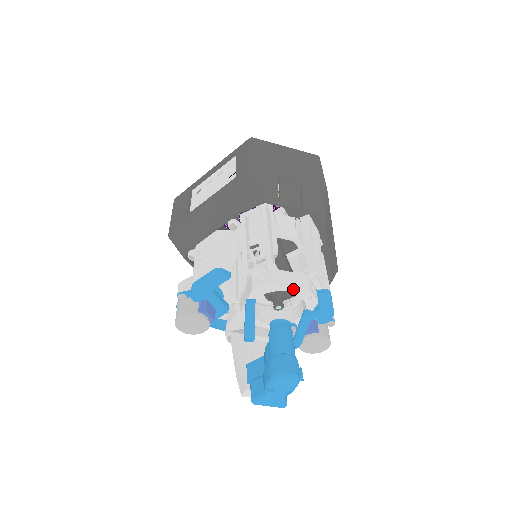
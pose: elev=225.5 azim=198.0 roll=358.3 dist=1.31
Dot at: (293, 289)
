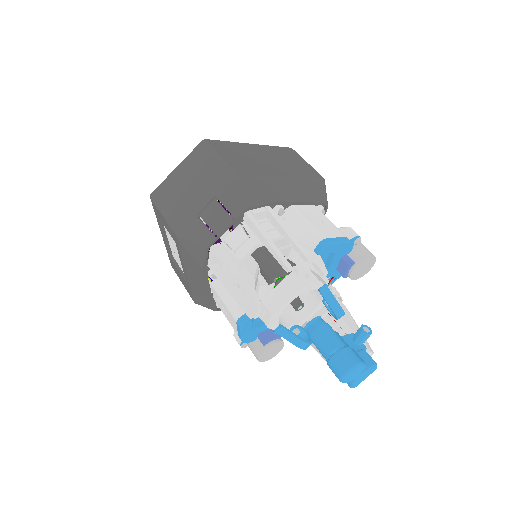
Dot at: (290, 299)
